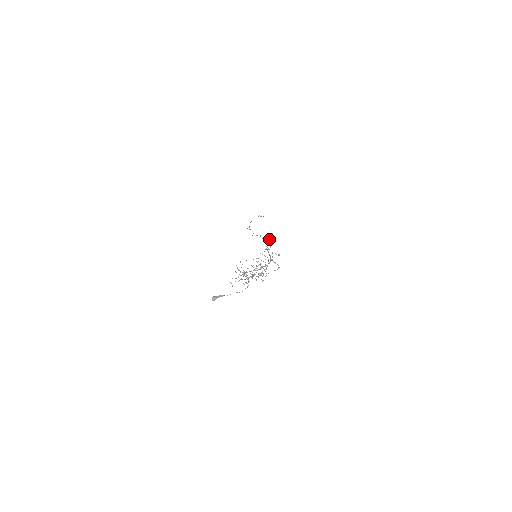
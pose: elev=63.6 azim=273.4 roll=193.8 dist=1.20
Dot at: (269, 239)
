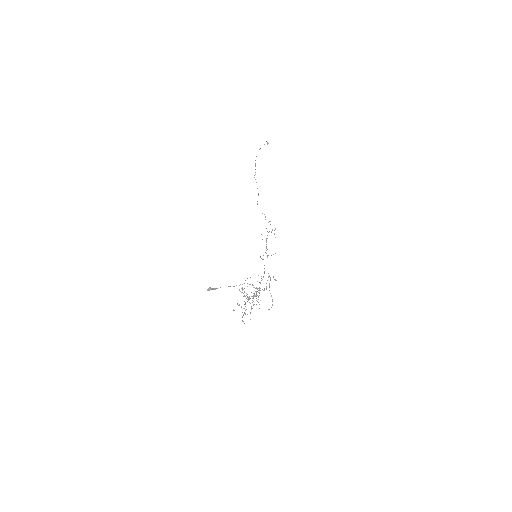
Dot at: occluded
